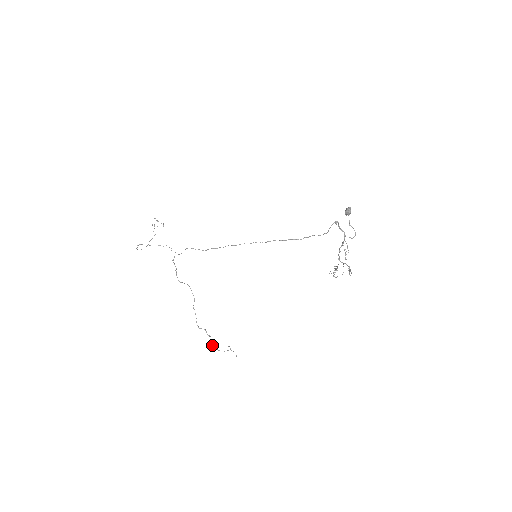
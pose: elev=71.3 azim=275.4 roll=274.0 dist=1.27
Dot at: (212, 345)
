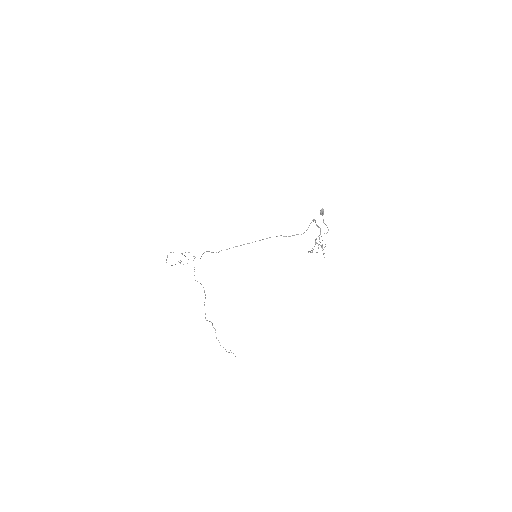
Dot at: (216, 337)
